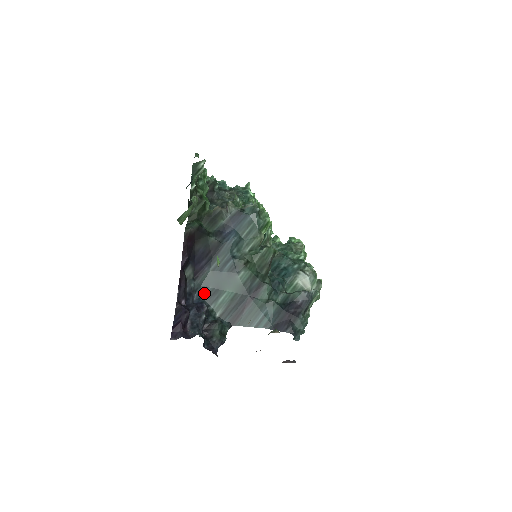
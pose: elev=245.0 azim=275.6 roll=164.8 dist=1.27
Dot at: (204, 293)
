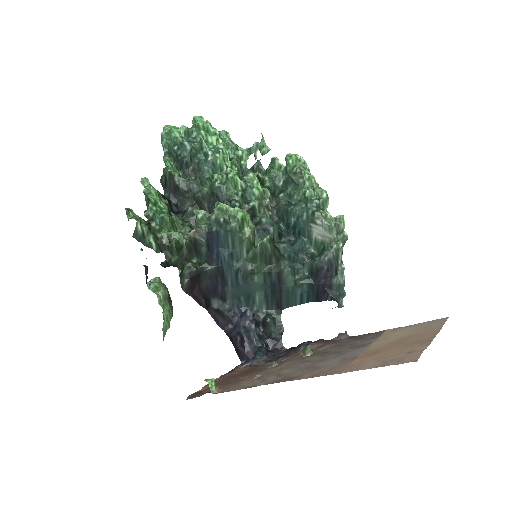
Dot at: (241, 303)
